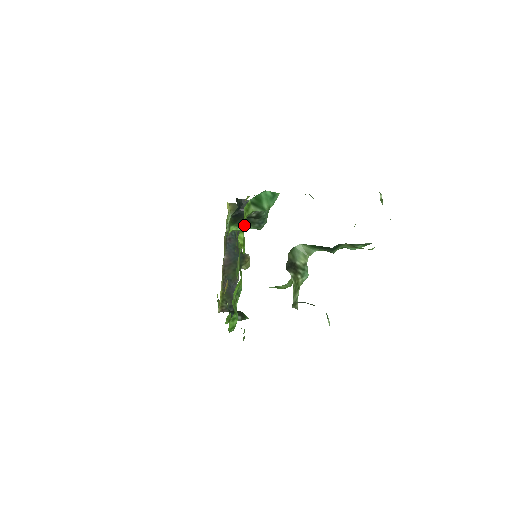
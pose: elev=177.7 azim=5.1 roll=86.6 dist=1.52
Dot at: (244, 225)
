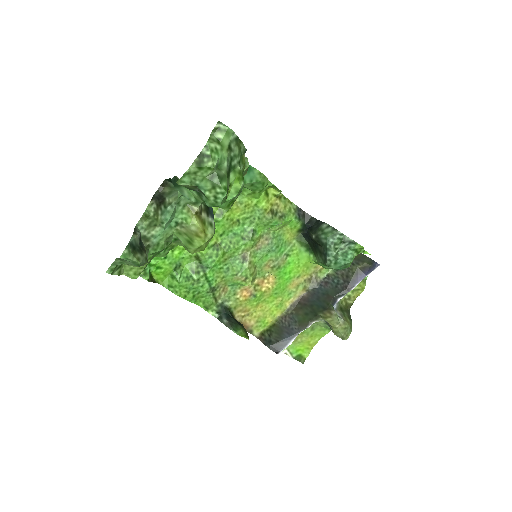
Dot at: occluded
